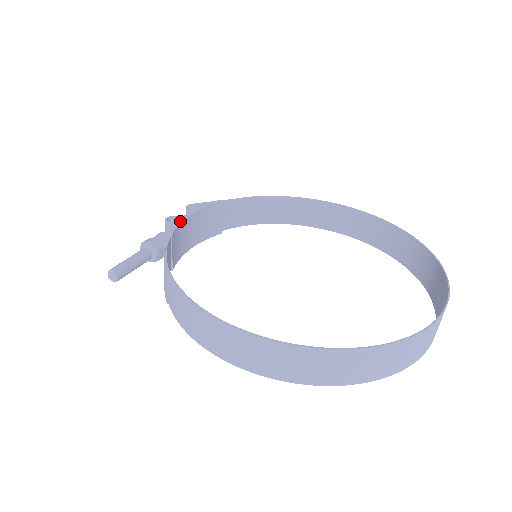
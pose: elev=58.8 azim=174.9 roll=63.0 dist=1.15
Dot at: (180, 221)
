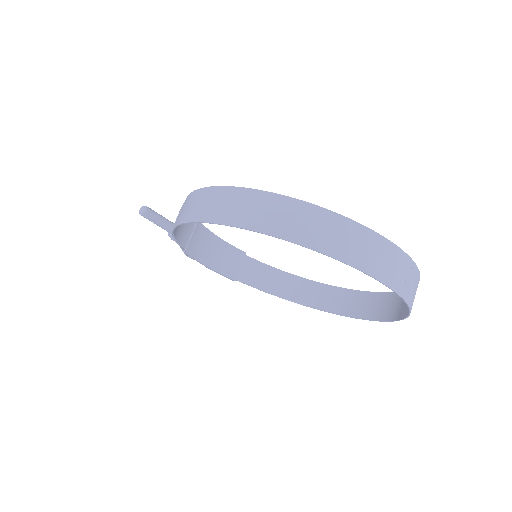
Dot at: (208, 229)
